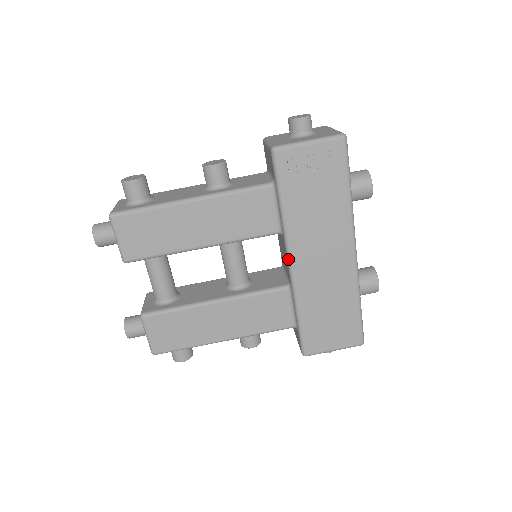
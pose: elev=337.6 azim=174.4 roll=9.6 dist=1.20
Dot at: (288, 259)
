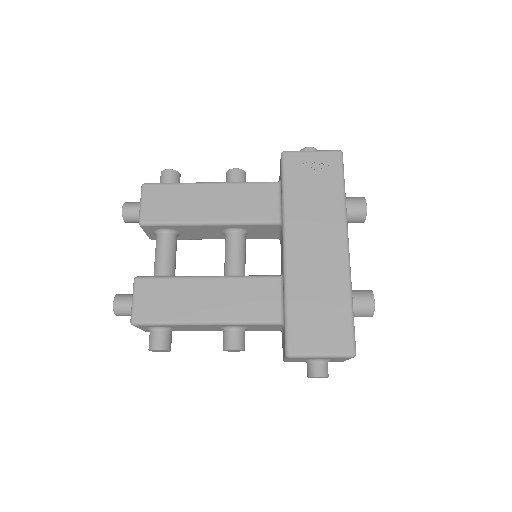
Dot at: (283, 242)
